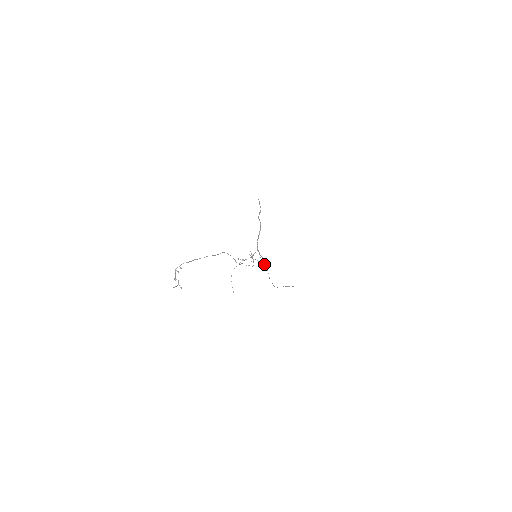
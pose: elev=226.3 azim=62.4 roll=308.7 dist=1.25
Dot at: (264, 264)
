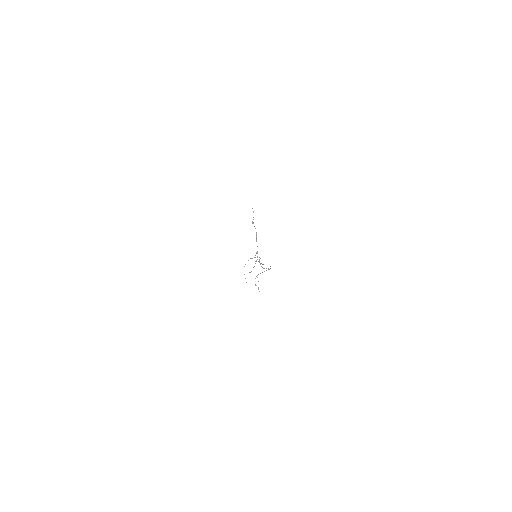
Dot at: (256, 261)
